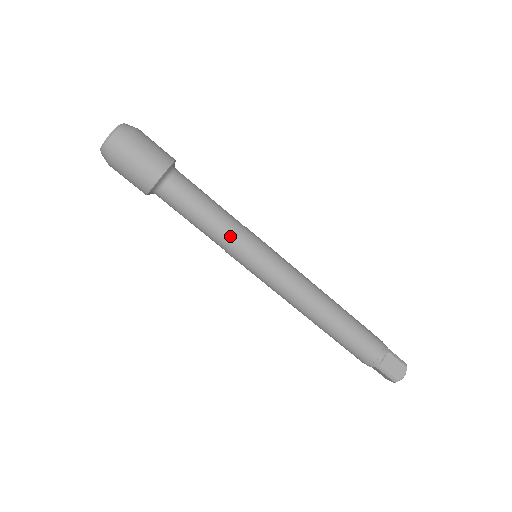
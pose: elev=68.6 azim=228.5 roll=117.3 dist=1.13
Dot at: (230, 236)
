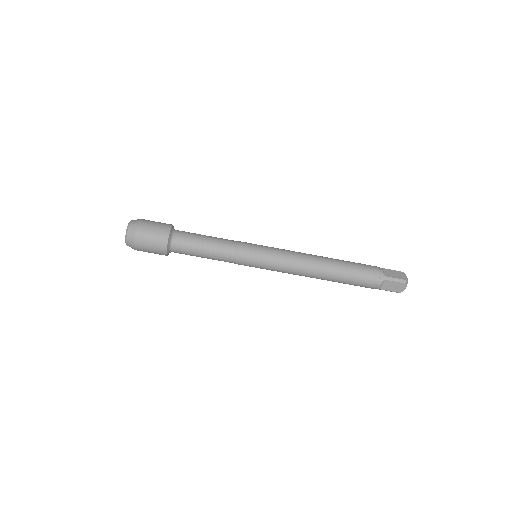
Dot at: (229, 260)
